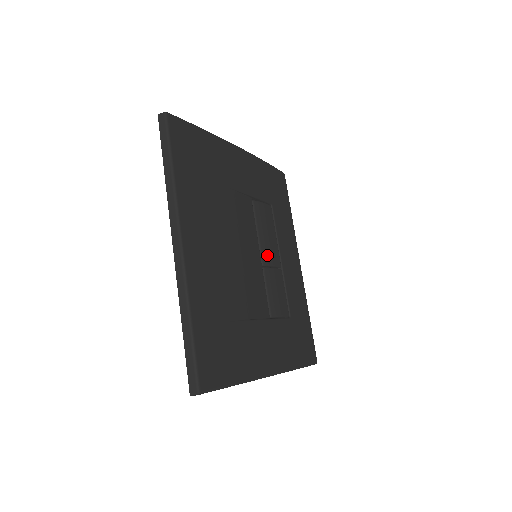
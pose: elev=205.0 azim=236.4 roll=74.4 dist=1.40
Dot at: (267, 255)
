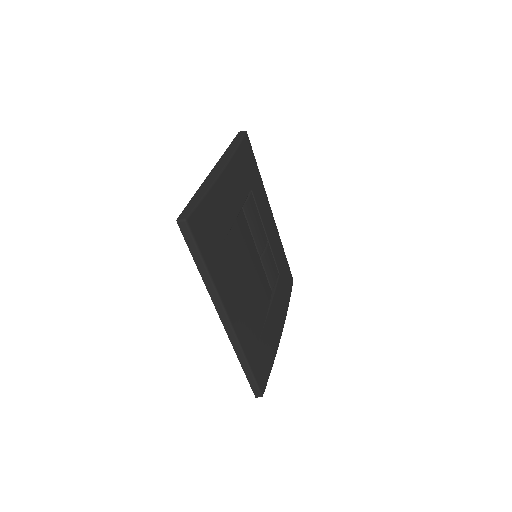
Dot at: (260, 245)
